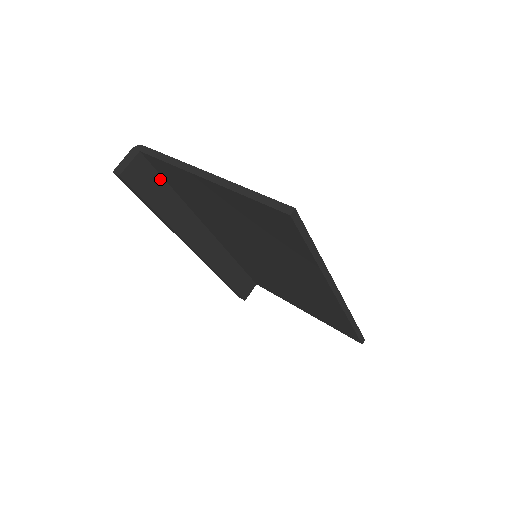
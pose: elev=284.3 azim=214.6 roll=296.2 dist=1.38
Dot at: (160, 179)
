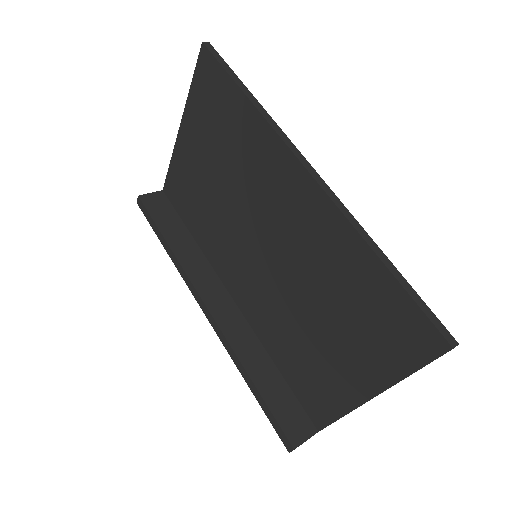
Dot at: (177, 217)
